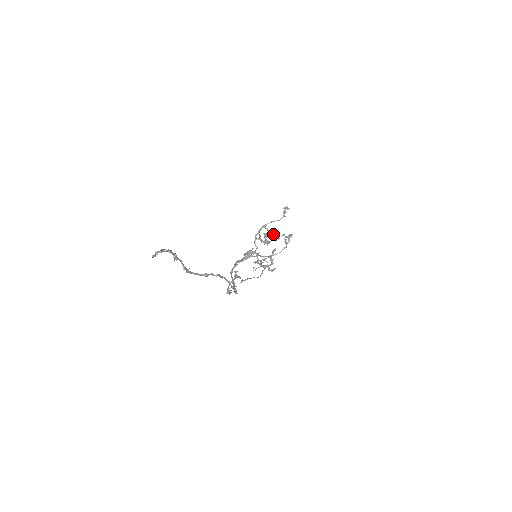
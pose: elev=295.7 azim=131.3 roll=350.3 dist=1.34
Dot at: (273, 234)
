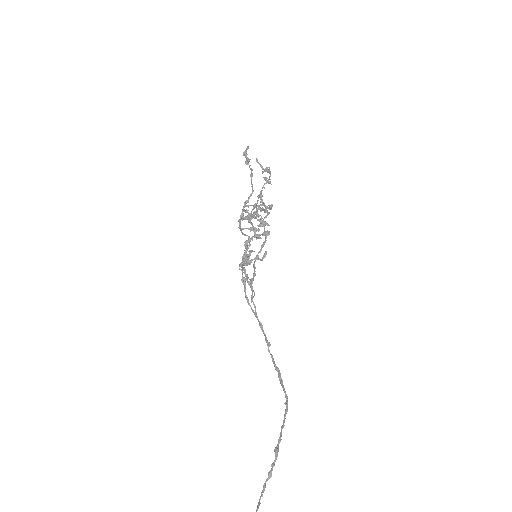
Dot at: (255, 212)
